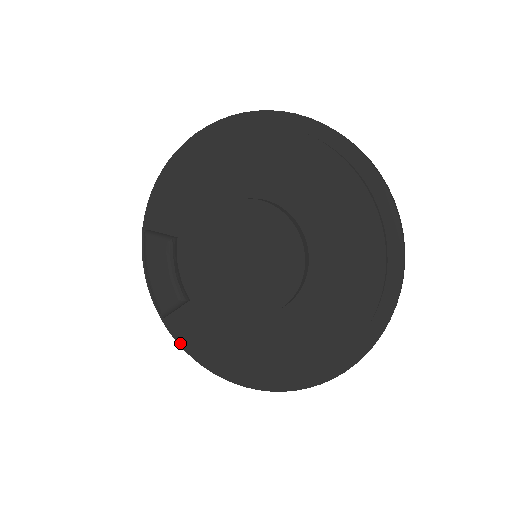
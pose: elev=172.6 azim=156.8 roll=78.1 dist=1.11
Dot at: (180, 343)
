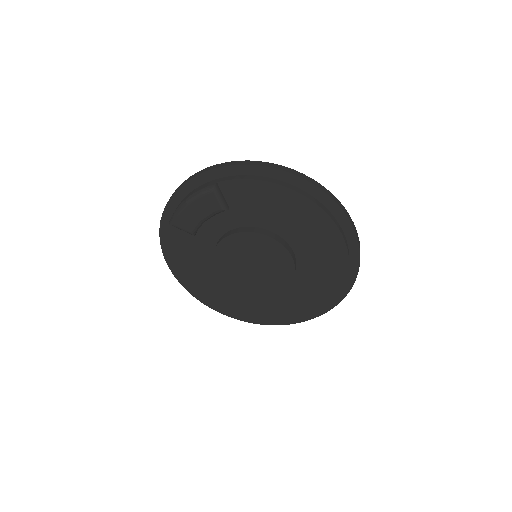
Dot at: (161, 232)
